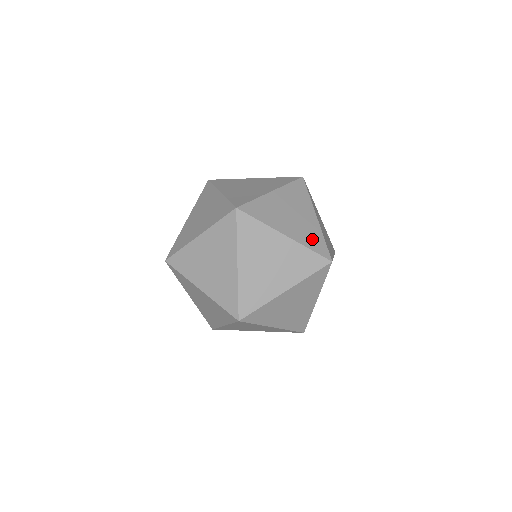
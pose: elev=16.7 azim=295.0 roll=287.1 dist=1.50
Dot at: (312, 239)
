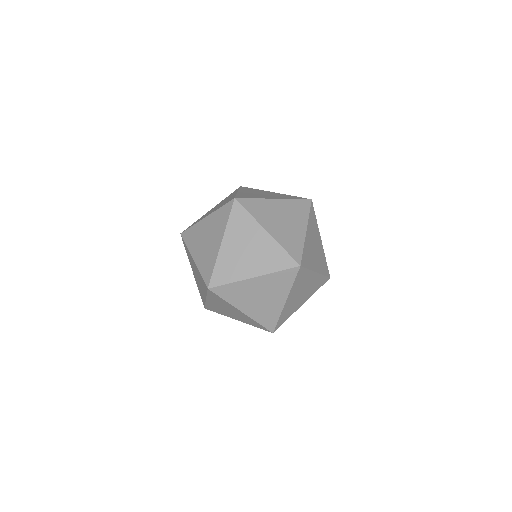
Dot at: (323, 265)
